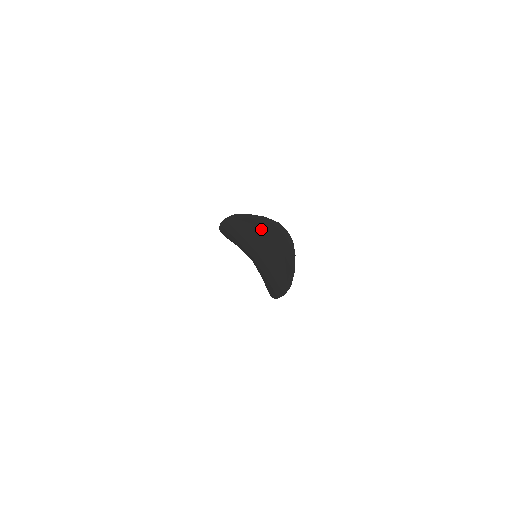
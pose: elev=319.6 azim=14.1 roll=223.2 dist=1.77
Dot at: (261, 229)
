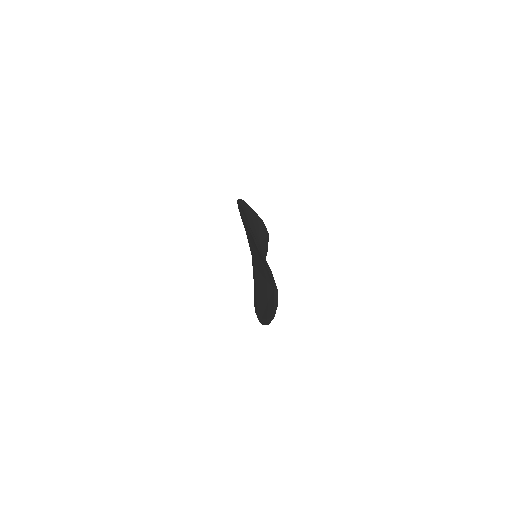
Dot at: (260, 258)
